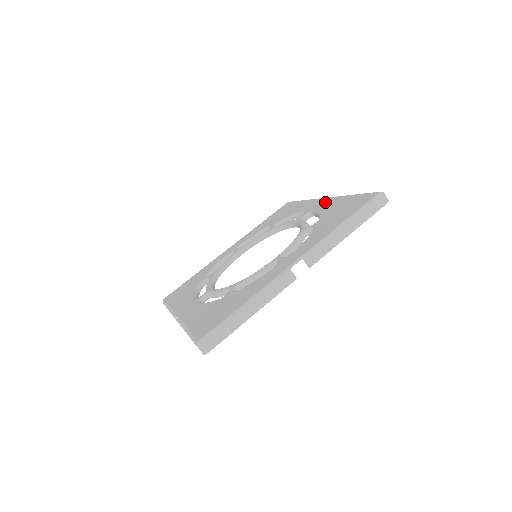
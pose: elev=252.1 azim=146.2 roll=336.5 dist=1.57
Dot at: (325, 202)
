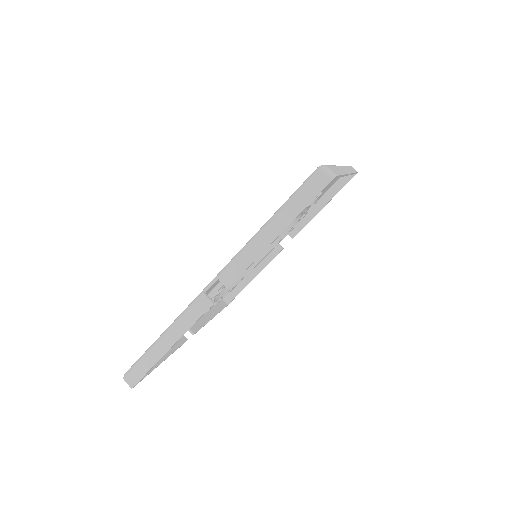
Dot at: occluded
